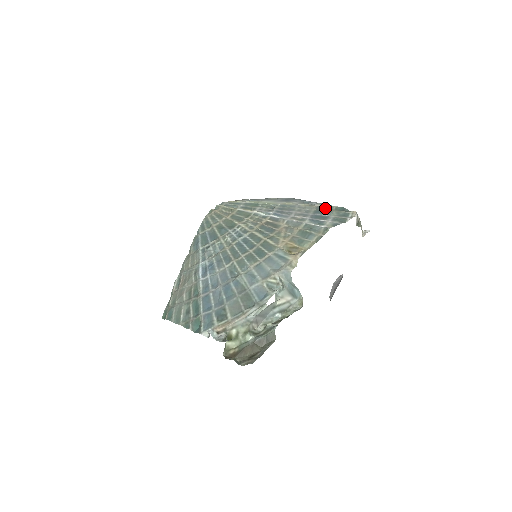
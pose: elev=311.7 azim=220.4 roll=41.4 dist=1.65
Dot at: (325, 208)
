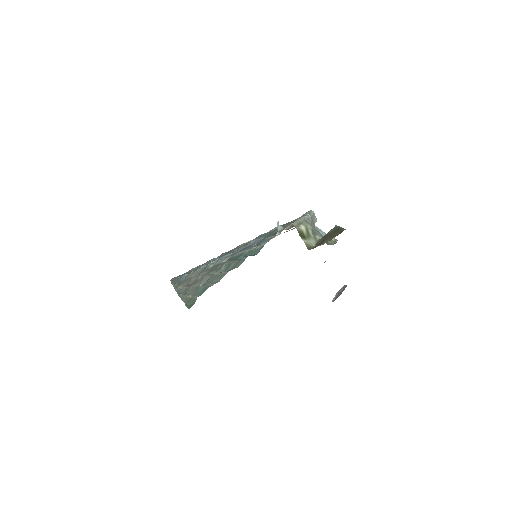
Dot at: occluded
